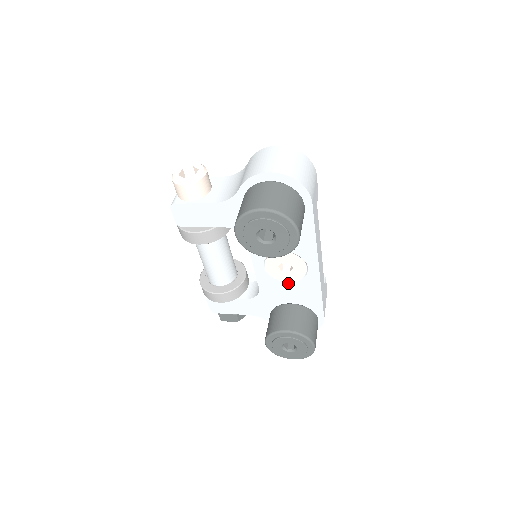
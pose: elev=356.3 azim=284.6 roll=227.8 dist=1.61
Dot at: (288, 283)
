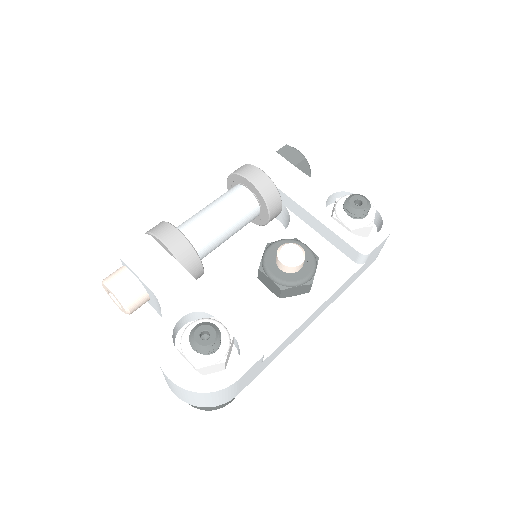
Dot at: occluded
